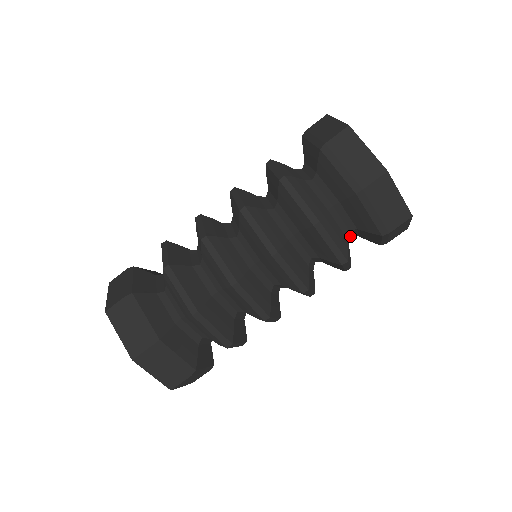
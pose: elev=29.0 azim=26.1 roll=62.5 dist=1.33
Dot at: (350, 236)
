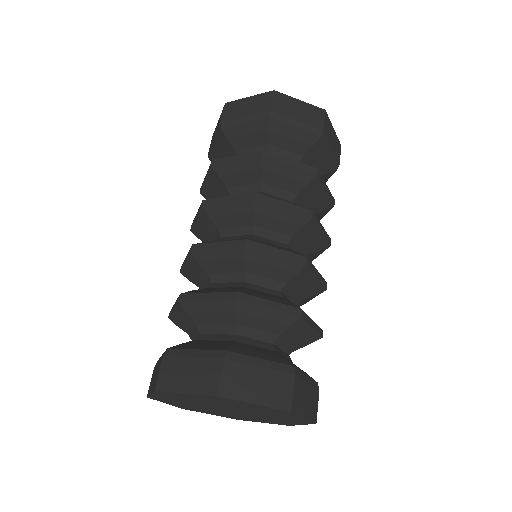
Dot at: occluded
